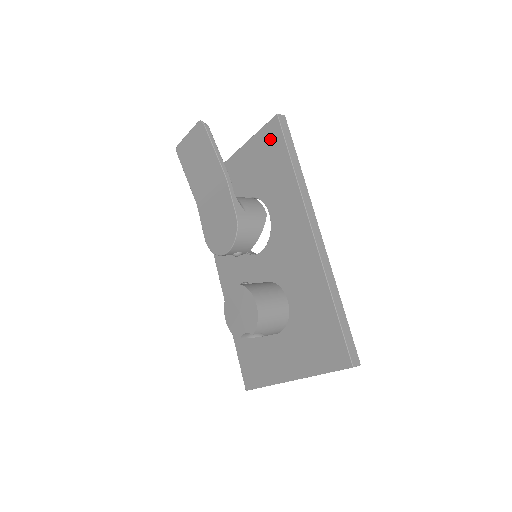
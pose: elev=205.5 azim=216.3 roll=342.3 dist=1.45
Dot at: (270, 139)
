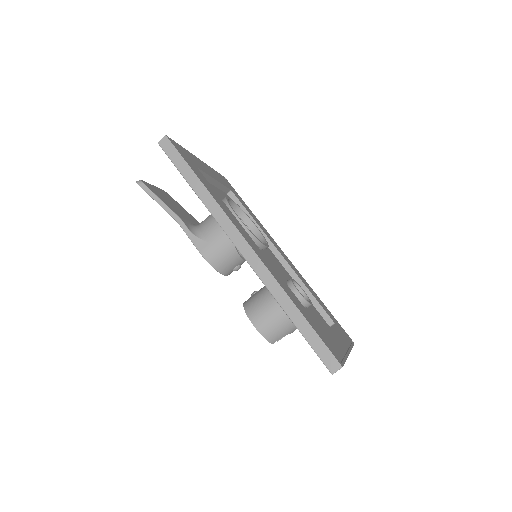
Dot at: occluded
